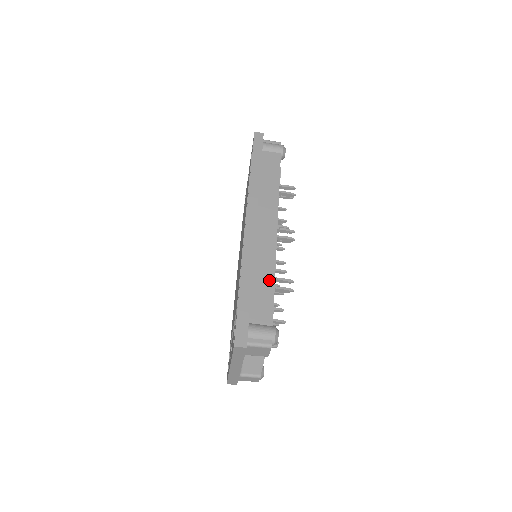
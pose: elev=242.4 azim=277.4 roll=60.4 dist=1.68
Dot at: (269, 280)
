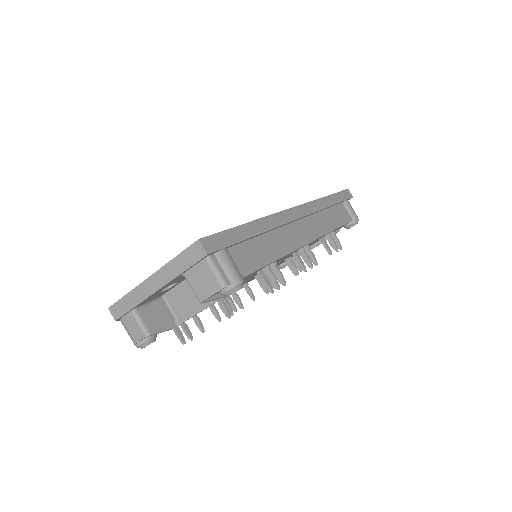
Dot at: (273, 253)
